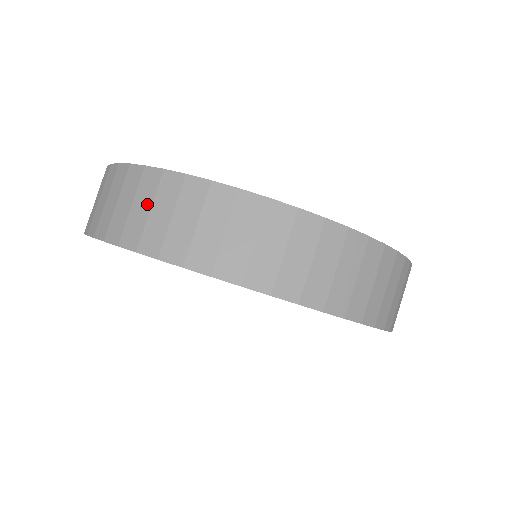
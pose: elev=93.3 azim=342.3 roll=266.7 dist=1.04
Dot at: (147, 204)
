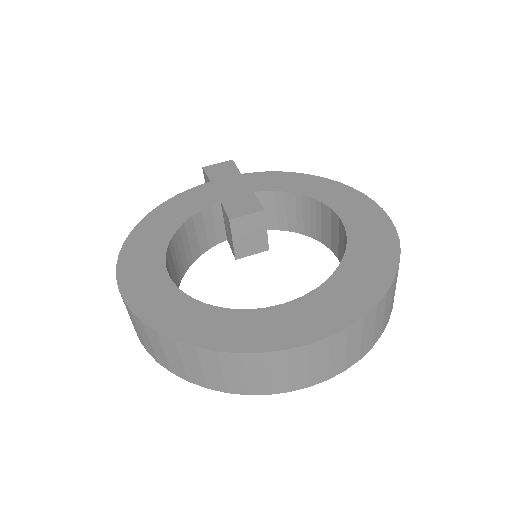
Dot at: (343, 350)
